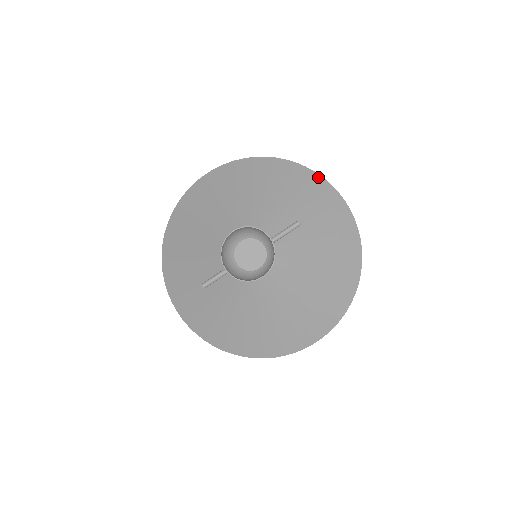
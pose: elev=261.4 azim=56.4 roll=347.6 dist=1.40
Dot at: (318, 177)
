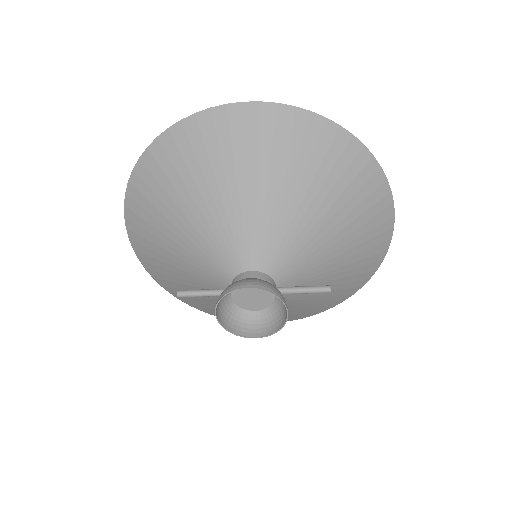
Dot at: (386, 190)
